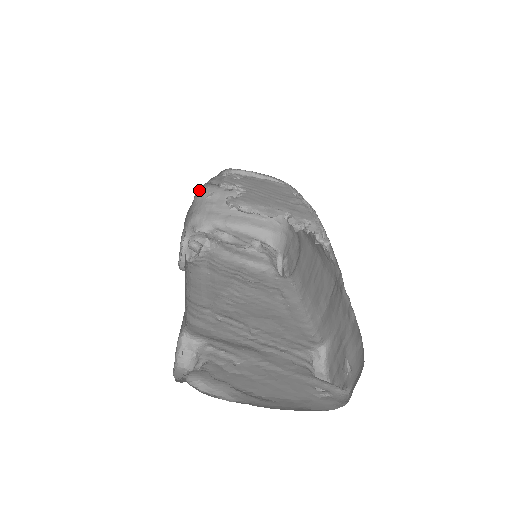
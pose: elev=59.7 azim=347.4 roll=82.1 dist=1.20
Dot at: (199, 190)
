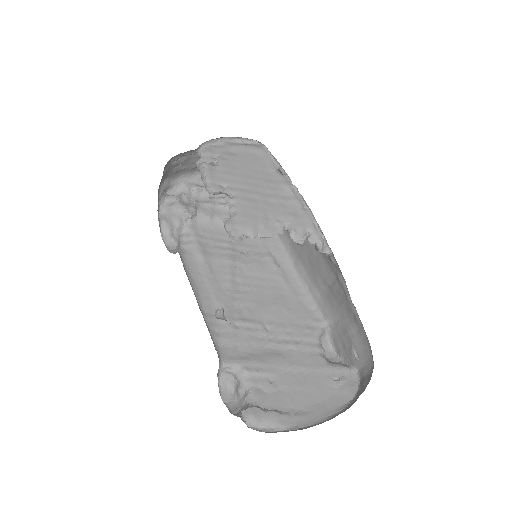
Dot at: (166, 164)
